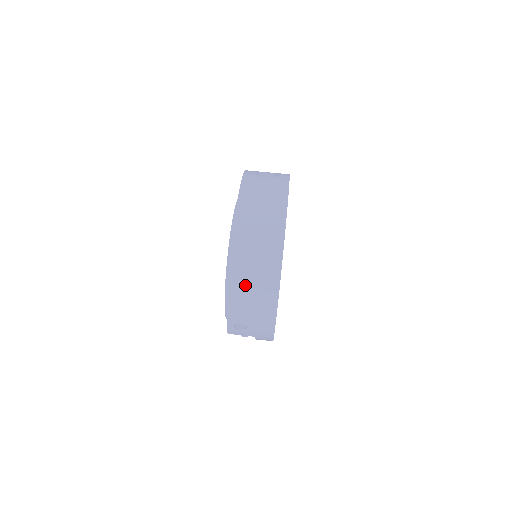
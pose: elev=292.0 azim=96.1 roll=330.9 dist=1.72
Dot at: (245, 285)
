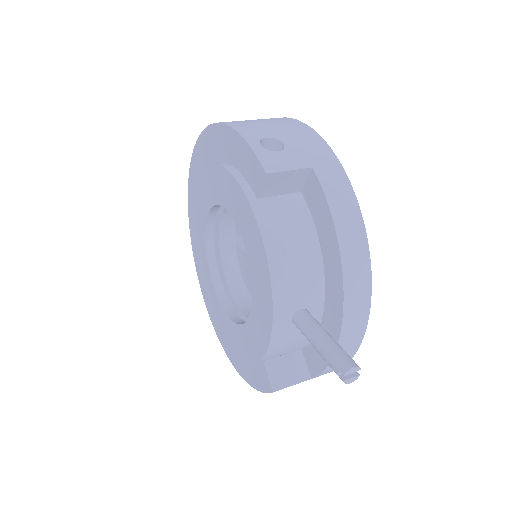
Dot at: occluded
